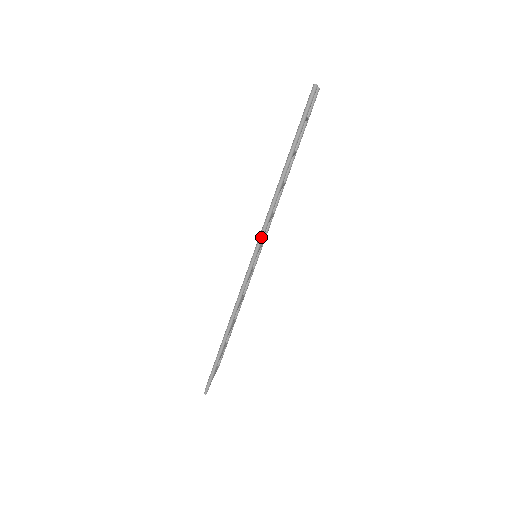
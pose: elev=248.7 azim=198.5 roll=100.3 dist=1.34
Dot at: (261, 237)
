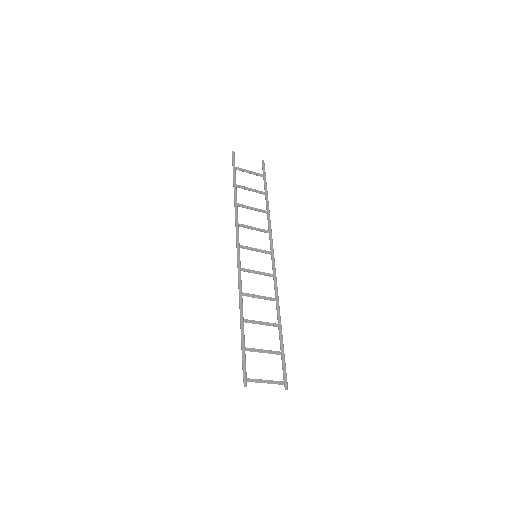
Dot at: (236, 233)
